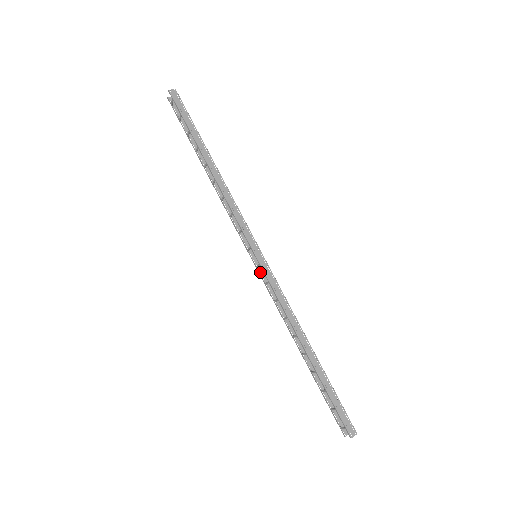
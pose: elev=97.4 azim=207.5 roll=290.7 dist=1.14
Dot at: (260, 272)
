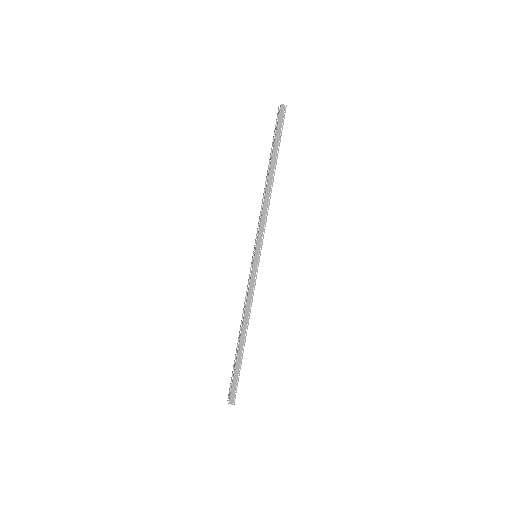
Dot at: occluded
